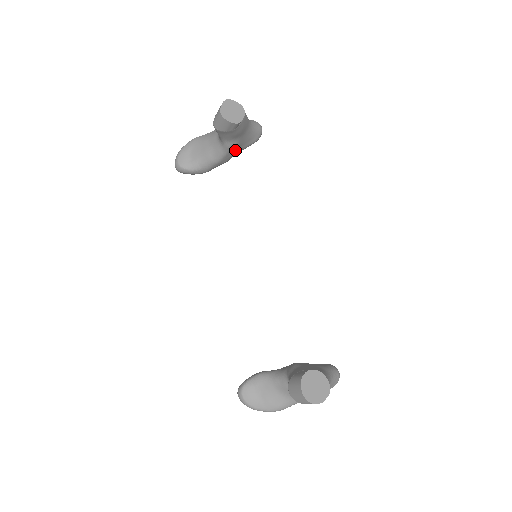
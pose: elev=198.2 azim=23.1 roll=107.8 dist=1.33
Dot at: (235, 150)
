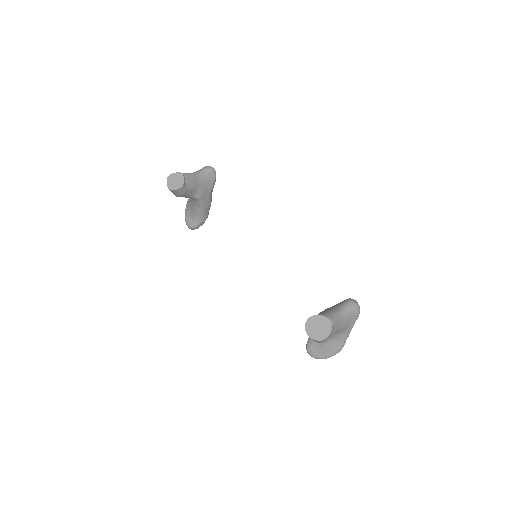
Dot at: (206, 195)
